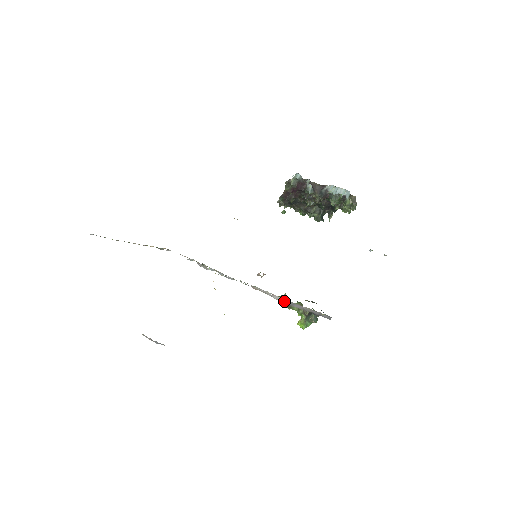
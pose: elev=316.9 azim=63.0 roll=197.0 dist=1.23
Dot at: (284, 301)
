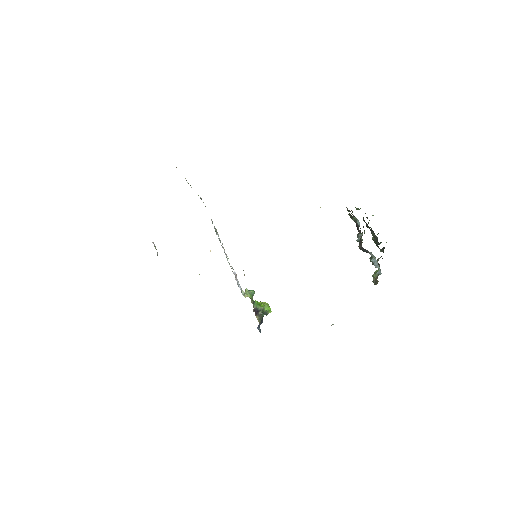
Dot at: occluded
